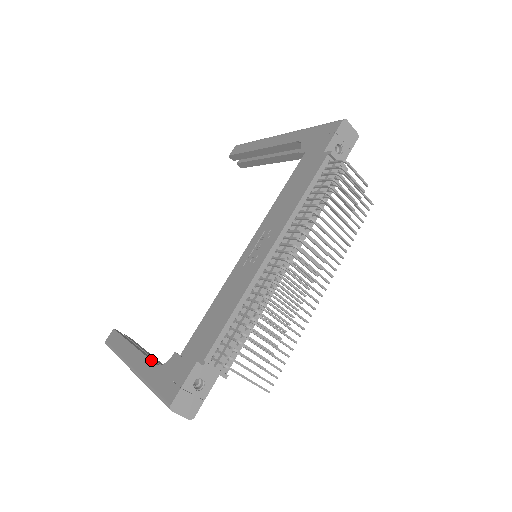
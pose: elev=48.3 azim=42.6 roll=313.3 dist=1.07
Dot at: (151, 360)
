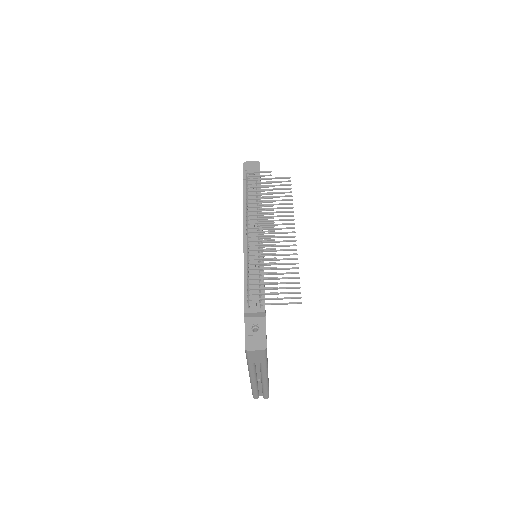
Dot at: occluded
